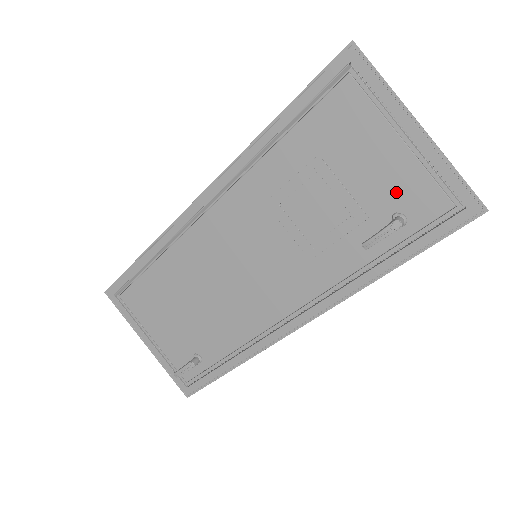
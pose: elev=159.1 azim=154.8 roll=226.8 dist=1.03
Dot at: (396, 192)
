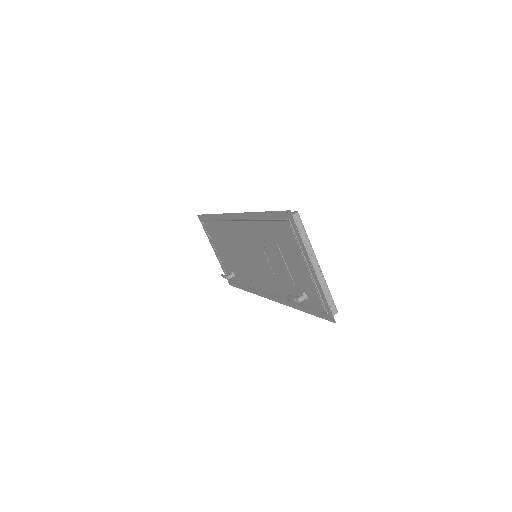
Dot at: (304, 285)
